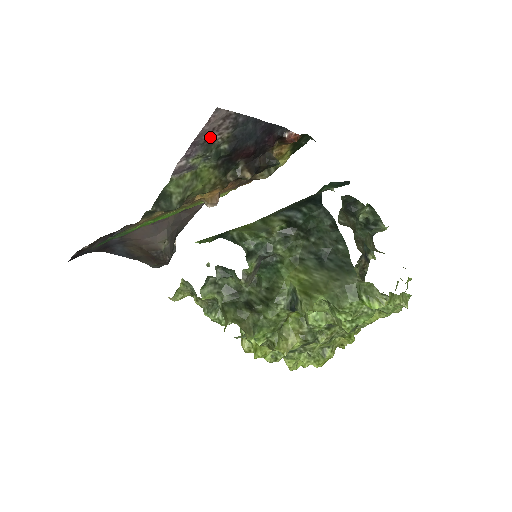
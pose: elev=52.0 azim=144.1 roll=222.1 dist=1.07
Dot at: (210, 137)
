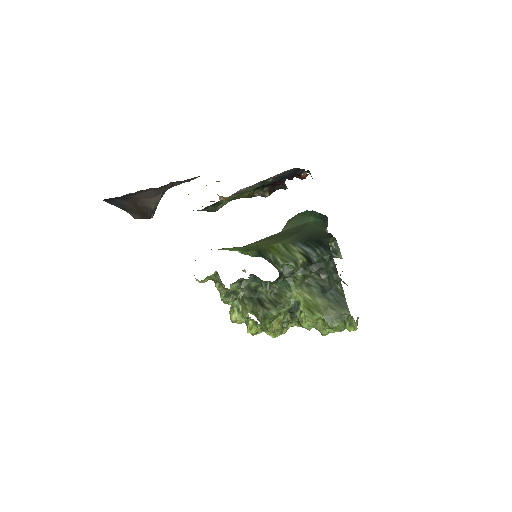
Dot at: (270, 177)
